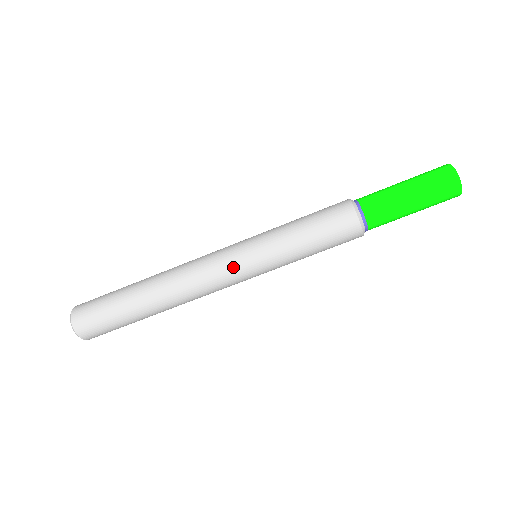
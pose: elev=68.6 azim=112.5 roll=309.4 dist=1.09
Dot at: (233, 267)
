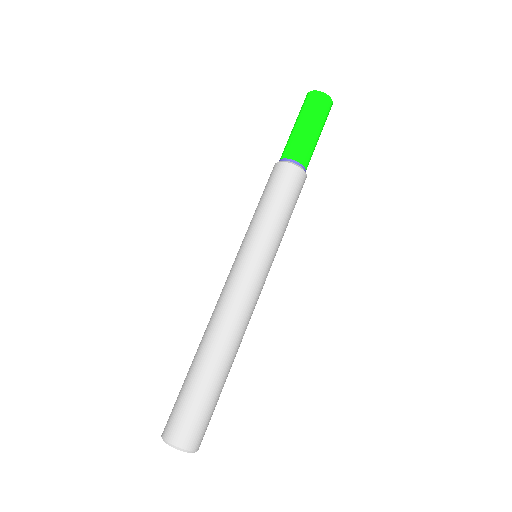
Dot at: (239, 268)
